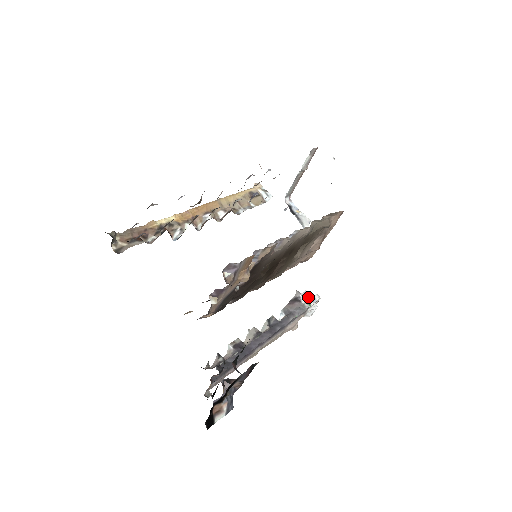
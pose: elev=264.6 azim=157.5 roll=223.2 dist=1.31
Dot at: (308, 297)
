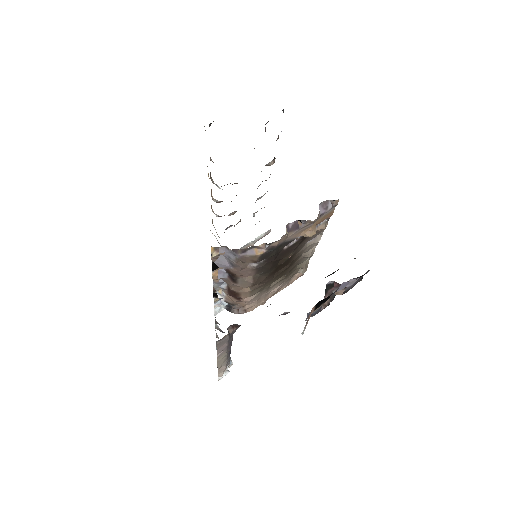
Dot at: occluded
